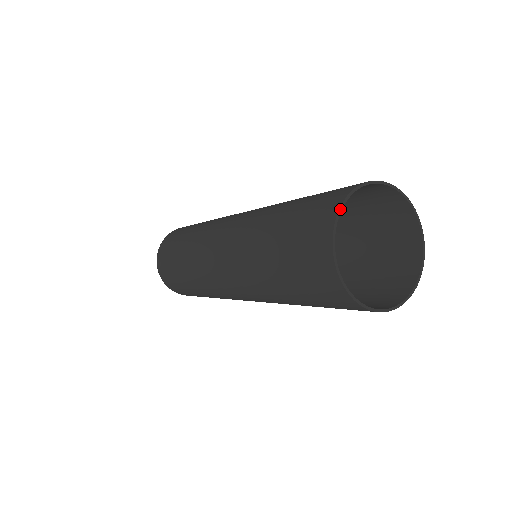
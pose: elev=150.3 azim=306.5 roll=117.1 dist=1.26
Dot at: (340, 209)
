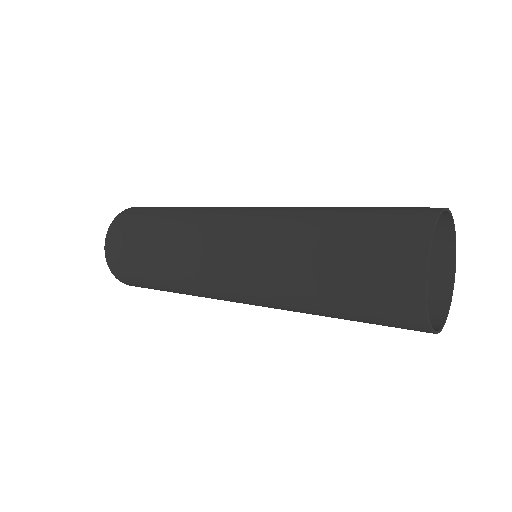
Dot at: (433, 233)
